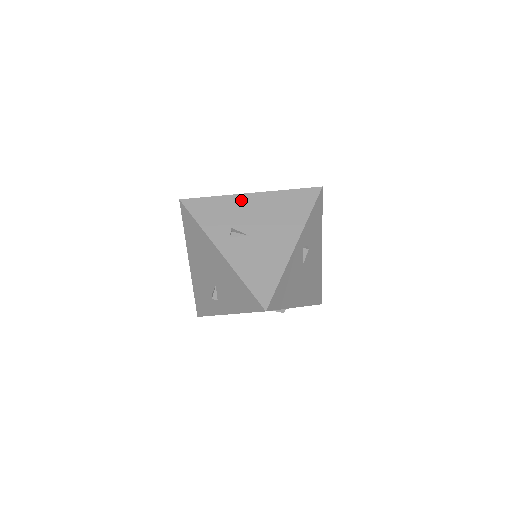
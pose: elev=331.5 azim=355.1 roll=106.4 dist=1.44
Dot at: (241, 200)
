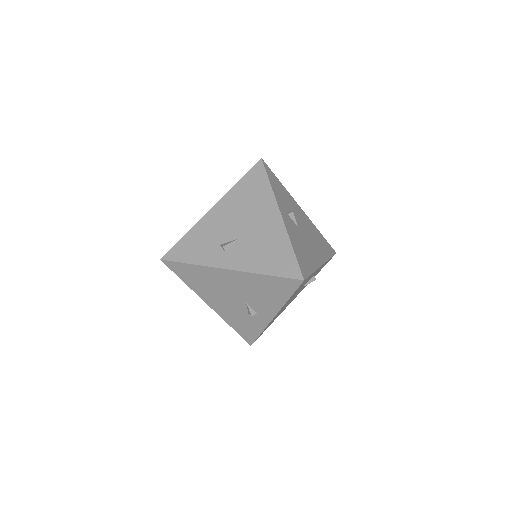
Dot at: (209, 219)
